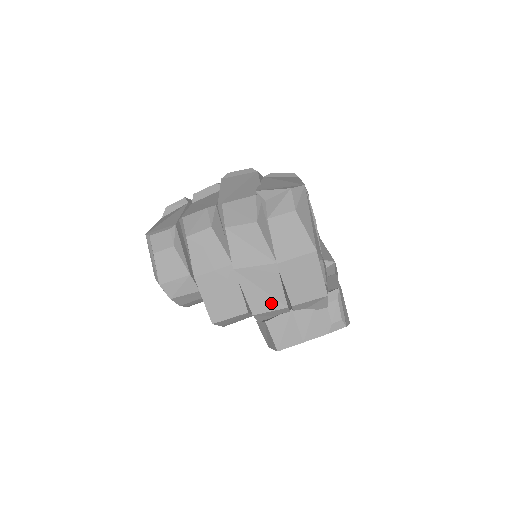
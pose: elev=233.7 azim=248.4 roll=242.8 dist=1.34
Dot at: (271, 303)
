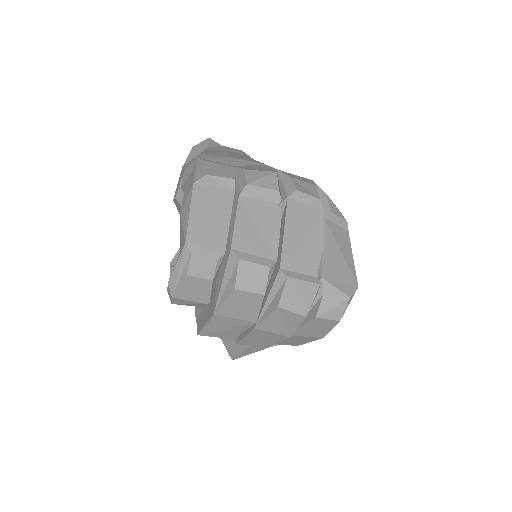
Dot at: (258, 344)
